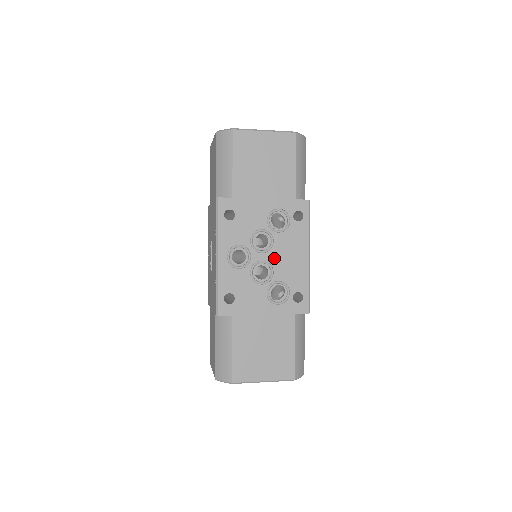
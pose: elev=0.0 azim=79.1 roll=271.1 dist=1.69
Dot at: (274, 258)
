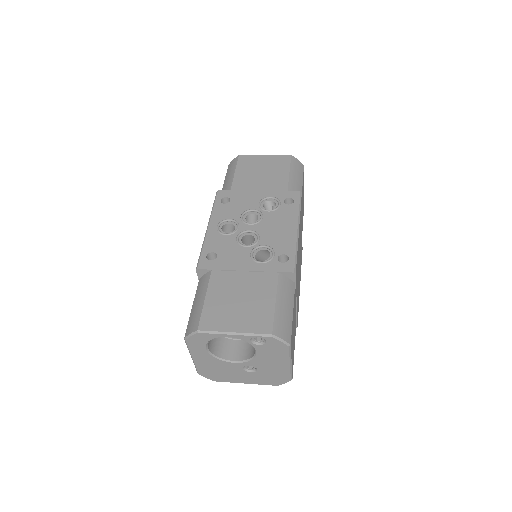
Dot at: (262, 228)
